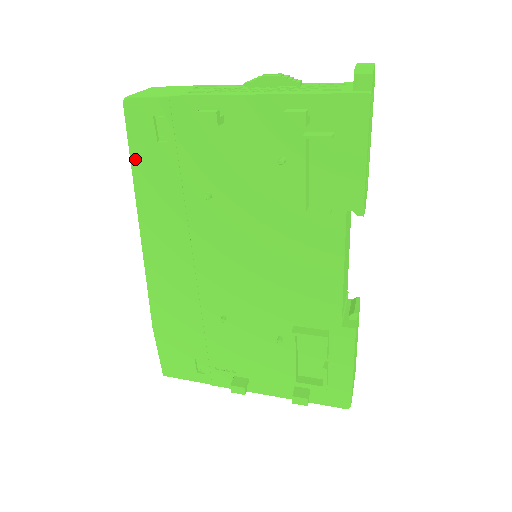
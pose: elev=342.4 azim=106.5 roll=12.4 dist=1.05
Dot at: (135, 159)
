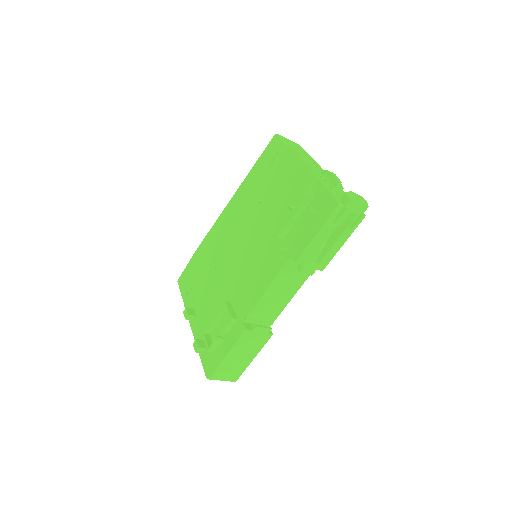
Dot at: (258, 162)
